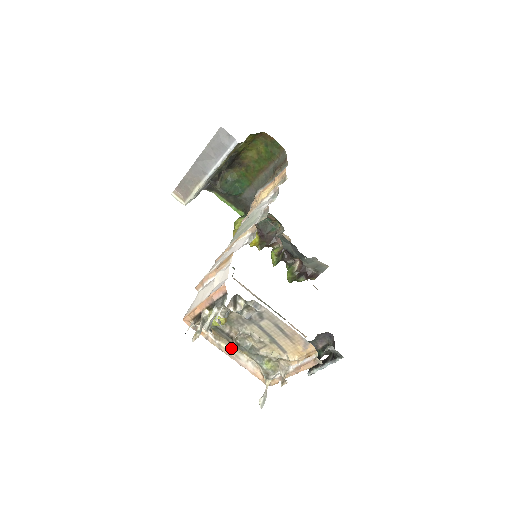
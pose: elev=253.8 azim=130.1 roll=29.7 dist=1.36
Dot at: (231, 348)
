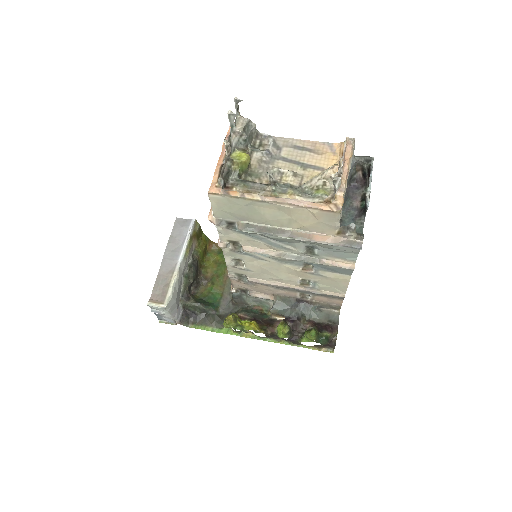
Dot at: (273, 197)
